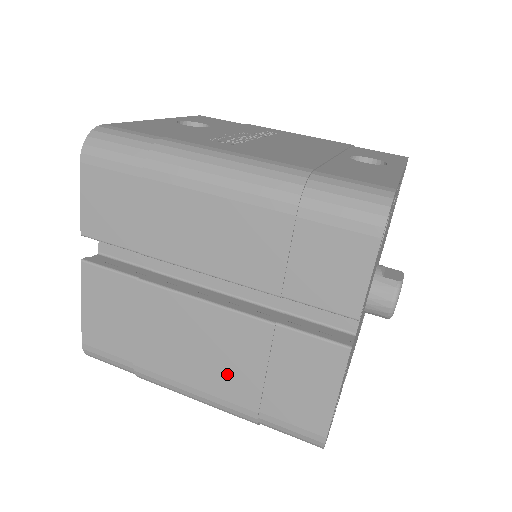
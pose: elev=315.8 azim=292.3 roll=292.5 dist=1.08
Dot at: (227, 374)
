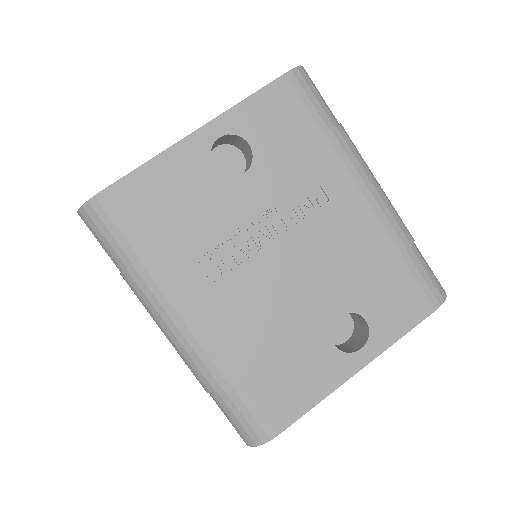
Dot at: occluded
